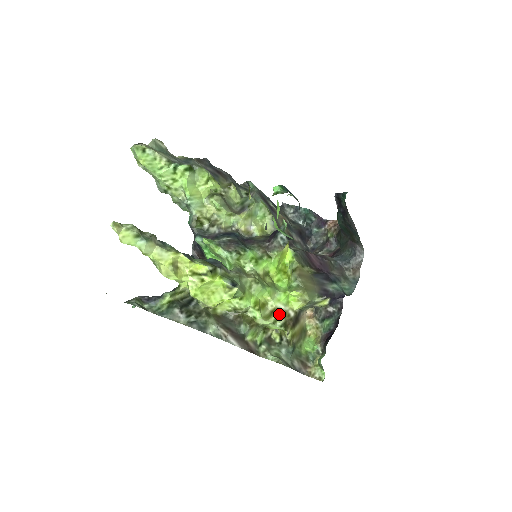
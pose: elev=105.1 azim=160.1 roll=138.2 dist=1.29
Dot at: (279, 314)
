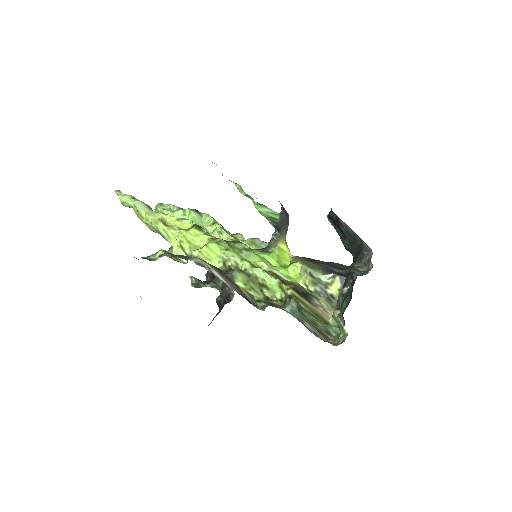
Dot at: (276, 276)
